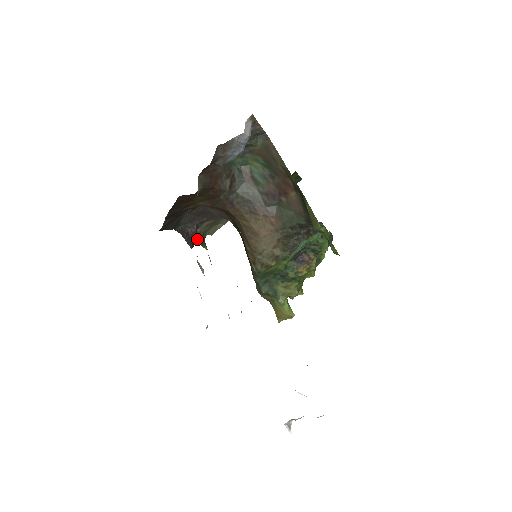
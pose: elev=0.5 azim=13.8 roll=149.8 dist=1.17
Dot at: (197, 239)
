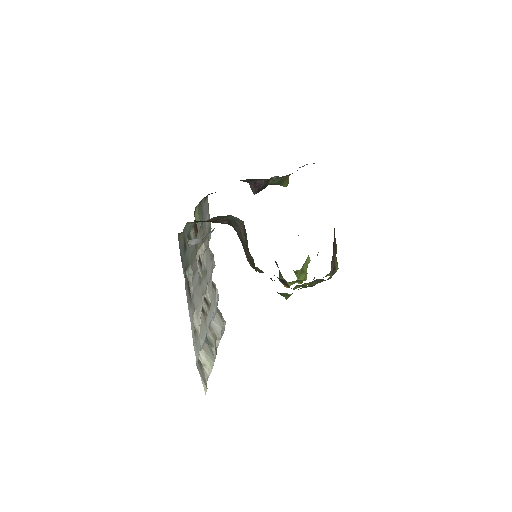
Dot at: (270, 183)
